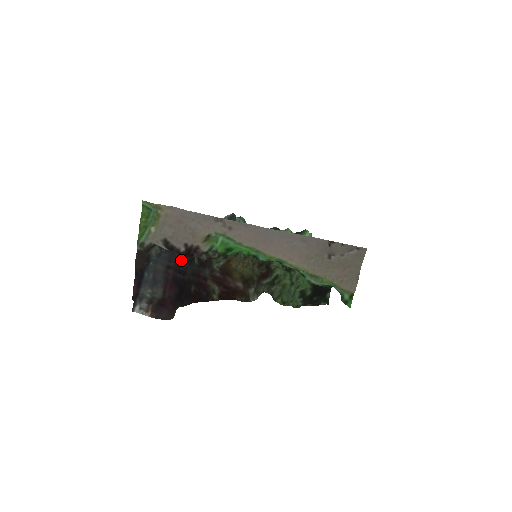
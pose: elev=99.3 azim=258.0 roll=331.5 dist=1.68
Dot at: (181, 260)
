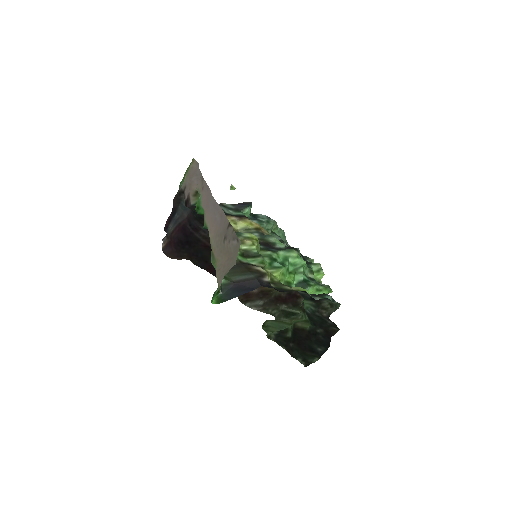
Dot at: (192, 213)
